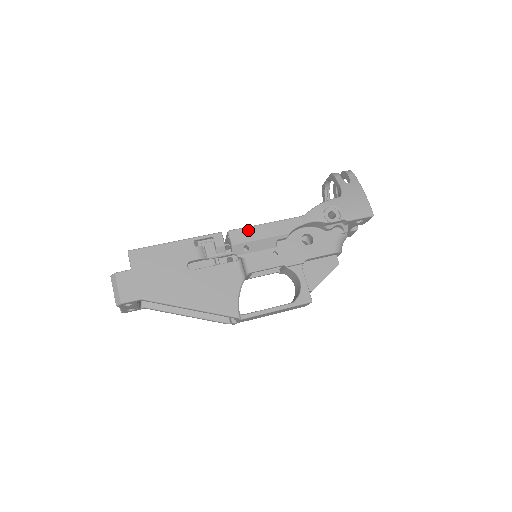
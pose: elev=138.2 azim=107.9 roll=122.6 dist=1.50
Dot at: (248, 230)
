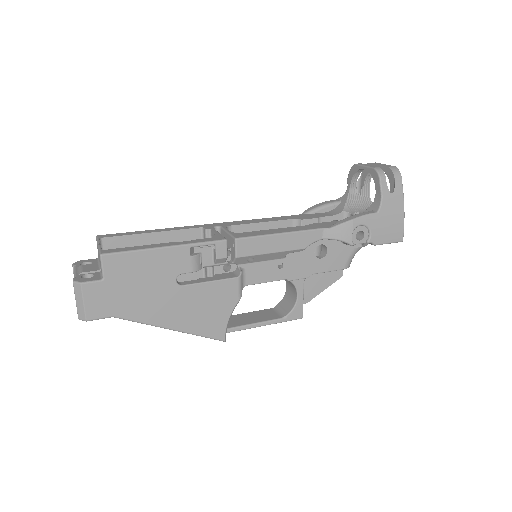
Dot at: (260, 240)
